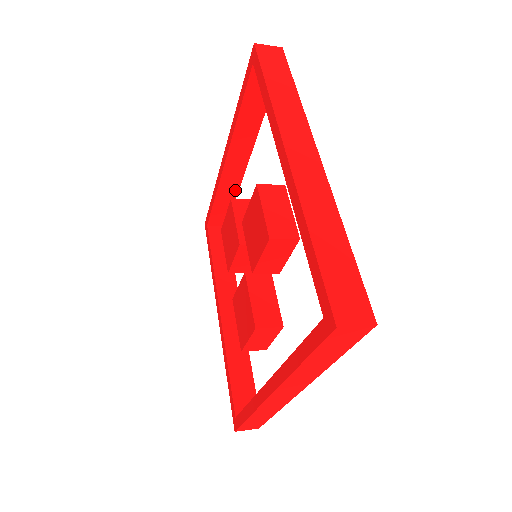
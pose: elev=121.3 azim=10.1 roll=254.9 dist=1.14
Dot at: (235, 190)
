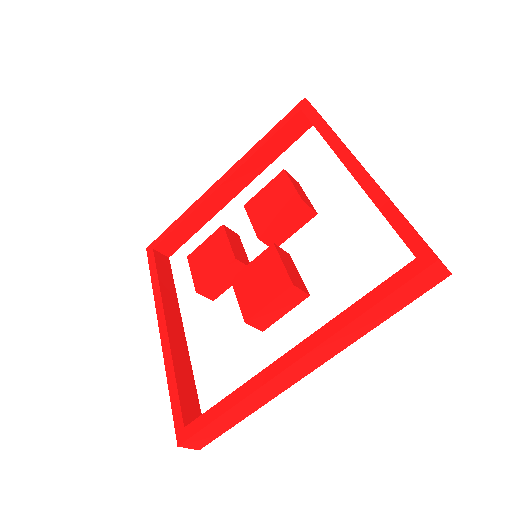
Dot at: occluded
